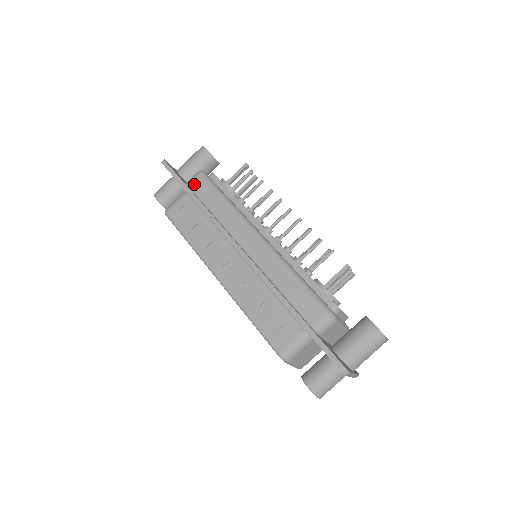
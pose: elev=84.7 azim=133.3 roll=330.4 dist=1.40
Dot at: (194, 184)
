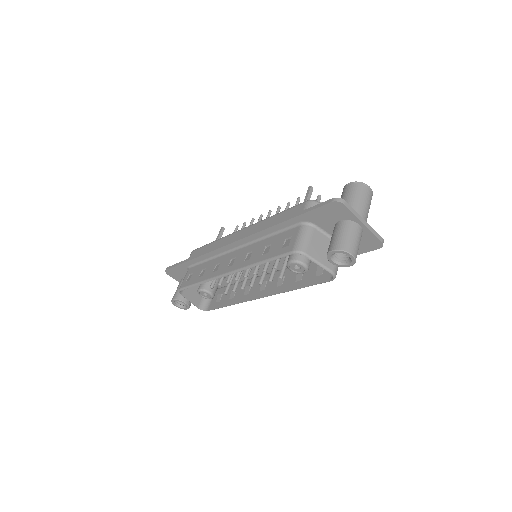
Dot at: occluded
